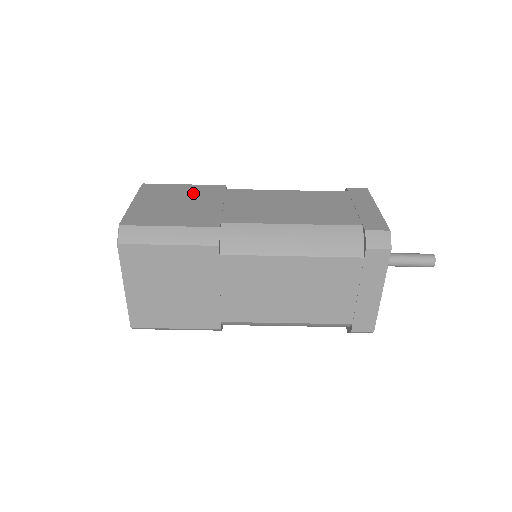
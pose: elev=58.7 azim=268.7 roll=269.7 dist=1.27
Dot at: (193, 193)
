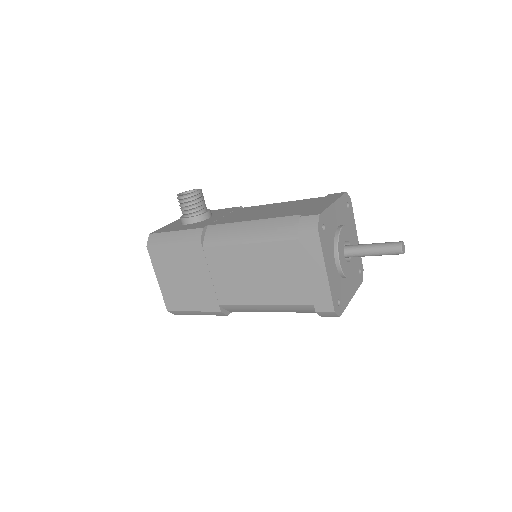
Dot at: (185, 260)
